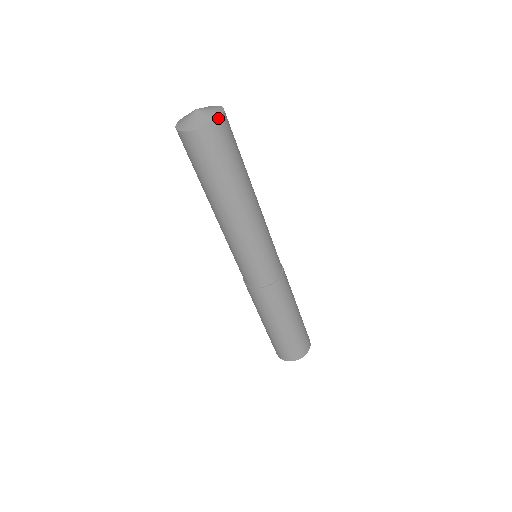
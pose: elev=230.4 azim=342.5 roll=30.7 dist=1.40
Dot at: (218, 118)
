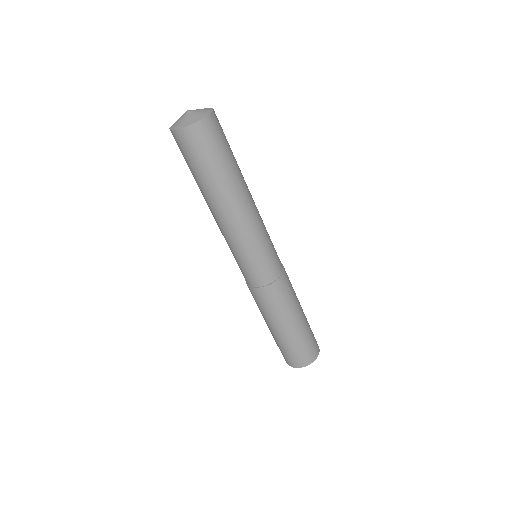
Dot at: (201, 119)
